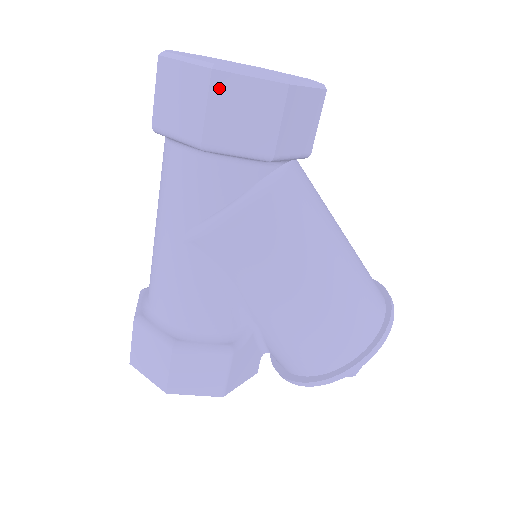
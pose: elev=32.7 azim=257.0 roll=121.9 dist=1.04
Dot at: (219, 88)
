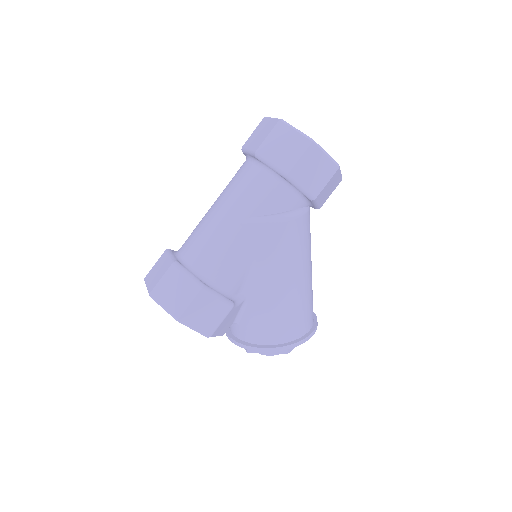
Dot at: (311, 152)
